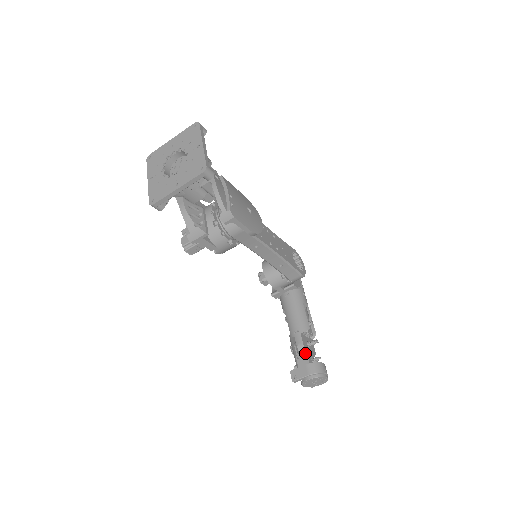
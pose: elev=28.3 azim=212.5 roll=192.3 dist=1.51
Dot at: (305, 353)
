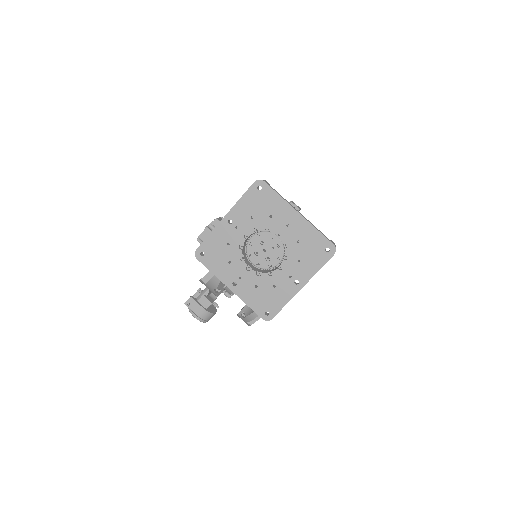
Dot at: (213, 298)
